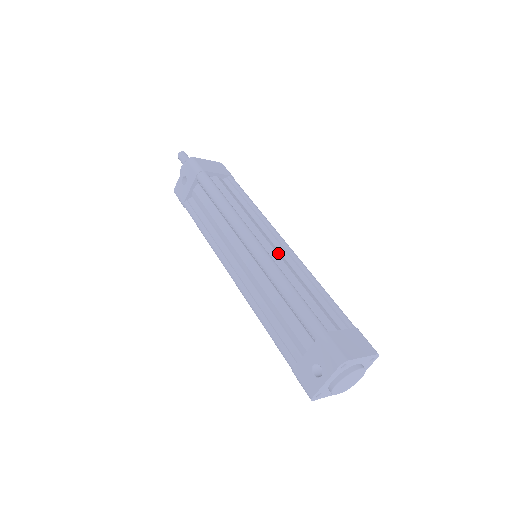
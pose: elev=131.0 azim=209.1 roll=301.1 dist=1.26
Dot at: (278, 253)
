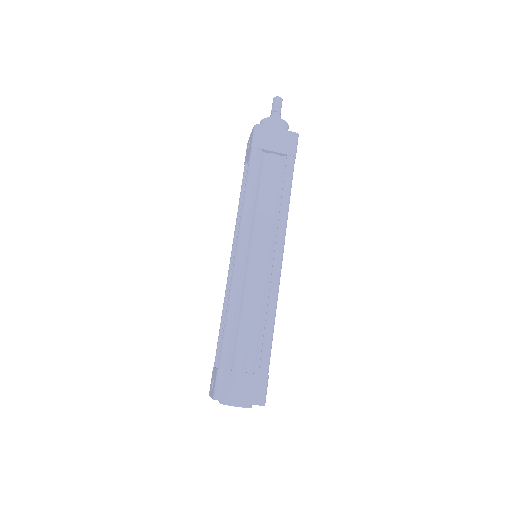
Dot at: (260, 271)
